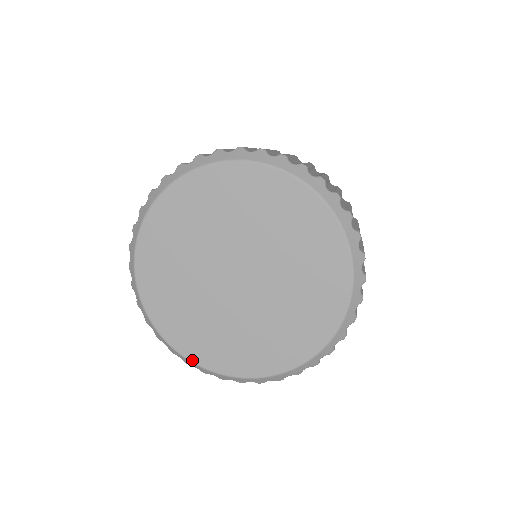
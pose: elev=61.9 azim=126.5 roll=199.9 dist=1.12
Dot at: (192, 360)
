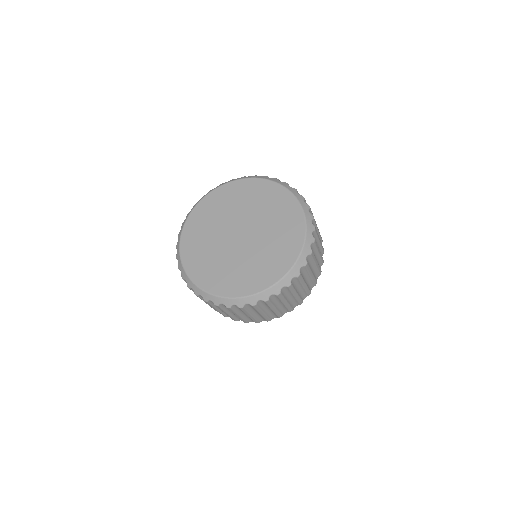
Dot at: (200, 286)
